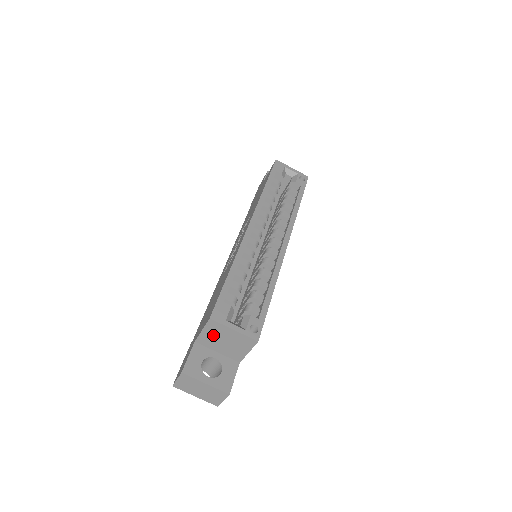
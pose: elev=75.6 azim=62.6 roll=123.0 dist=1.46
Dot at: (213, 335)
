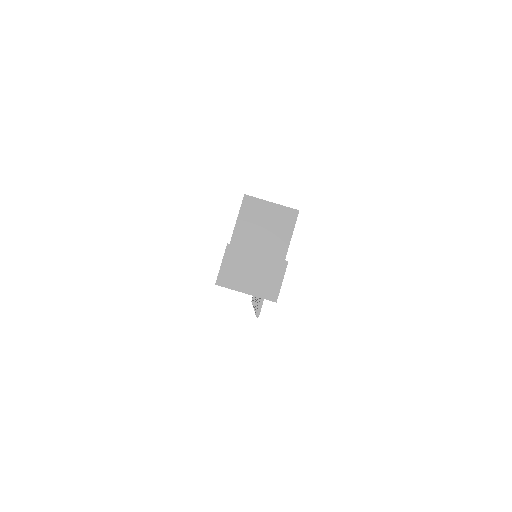
Dot at: (249, 223)
